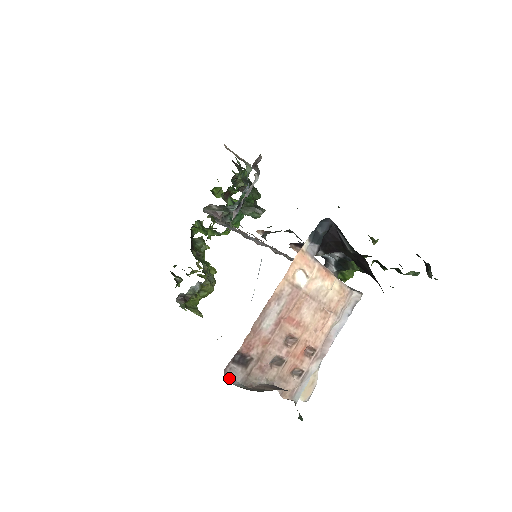
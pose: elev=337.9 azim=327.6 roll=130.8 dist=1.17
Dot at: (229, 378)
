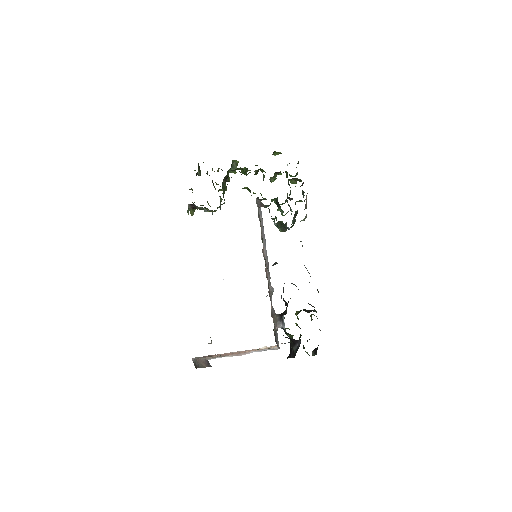
Dot at: (194, 358)
